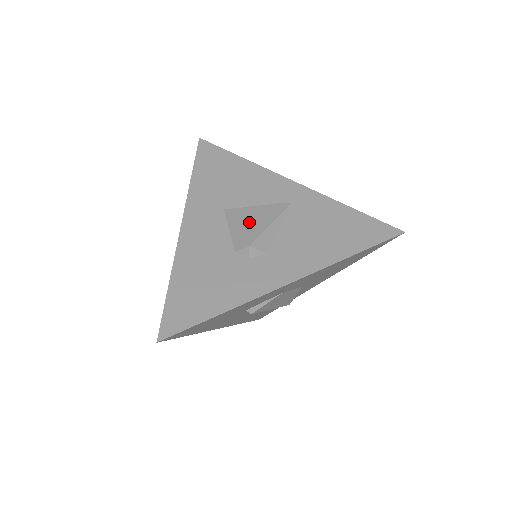
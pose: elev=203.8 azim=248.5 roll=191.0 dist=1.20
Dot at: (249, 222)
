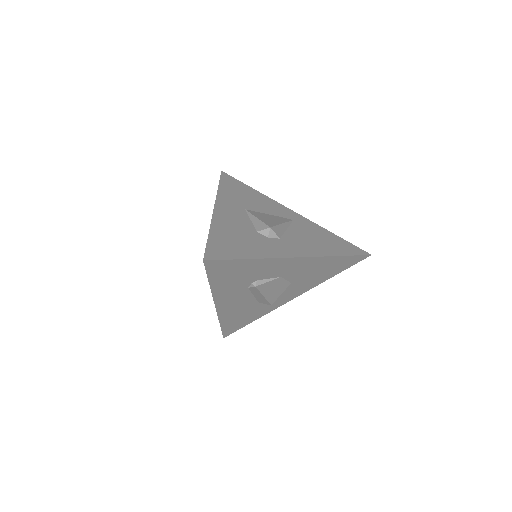
Dot at: (266, 219)
